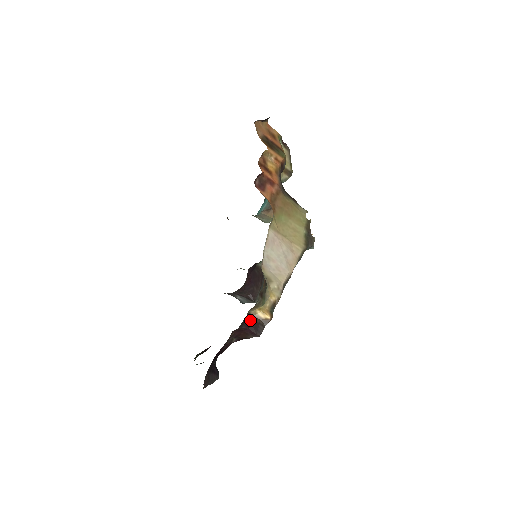
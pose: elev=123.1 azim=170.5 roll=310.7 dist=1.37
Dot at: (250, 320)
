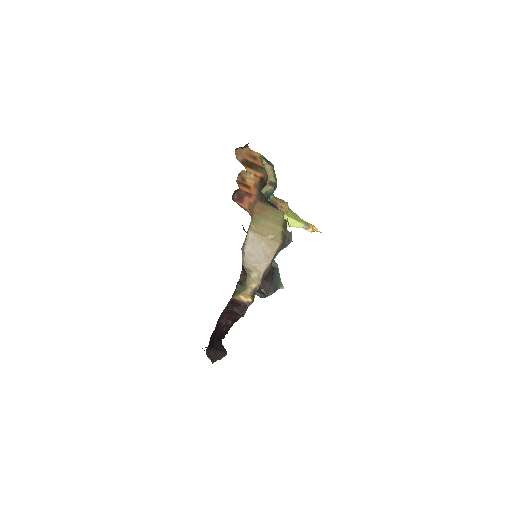
Dot at: (235, 304)
